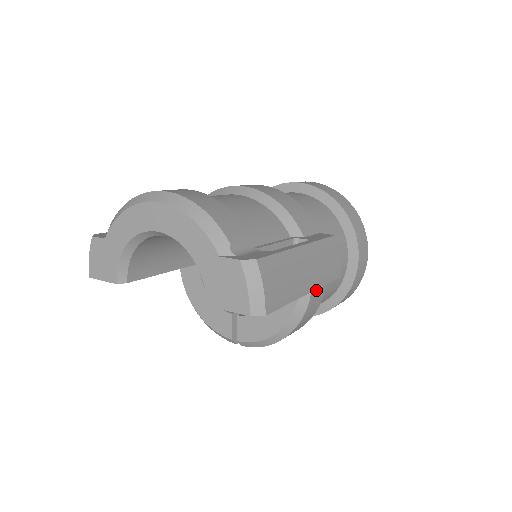
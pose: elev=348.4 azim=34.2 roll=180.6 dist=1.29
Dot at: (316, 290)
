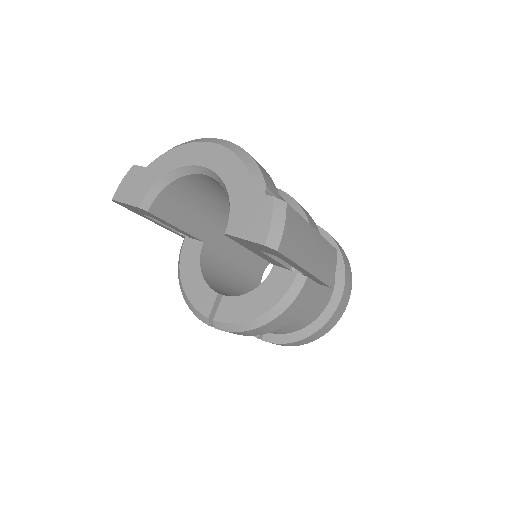
Dot at: (306, 289)
